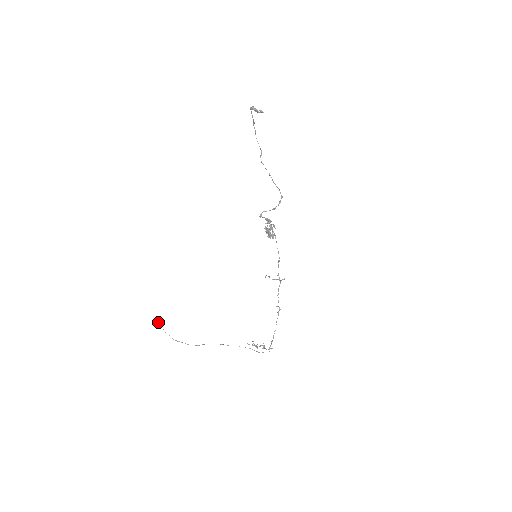
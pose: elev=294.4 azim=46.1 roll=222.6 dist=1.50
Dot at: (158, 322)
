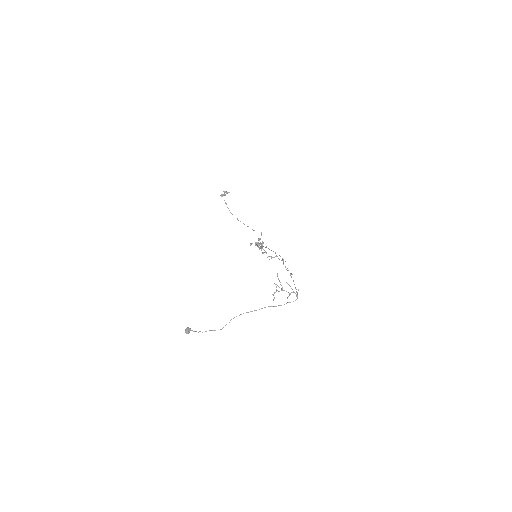
Dot at: (185, 330)
